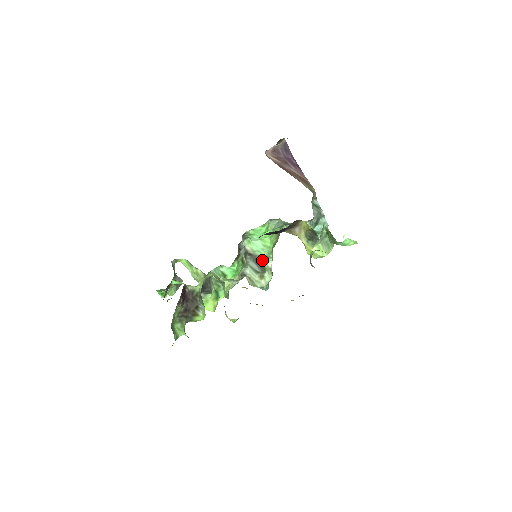
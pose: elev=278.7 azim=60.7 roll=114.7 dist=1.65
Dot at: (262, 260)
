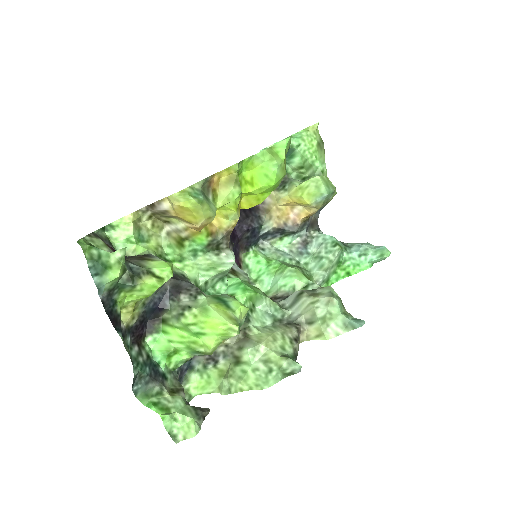
Dot at: occluded
